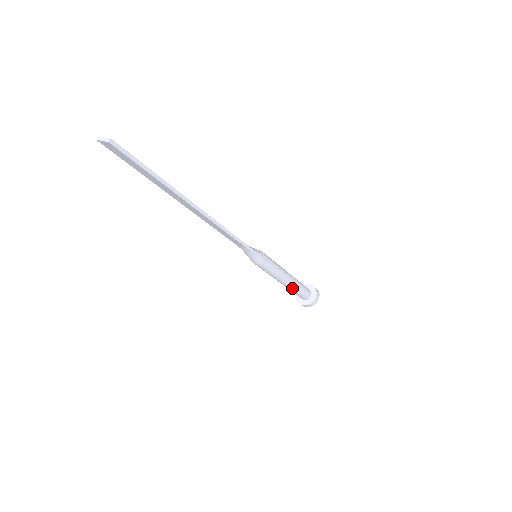
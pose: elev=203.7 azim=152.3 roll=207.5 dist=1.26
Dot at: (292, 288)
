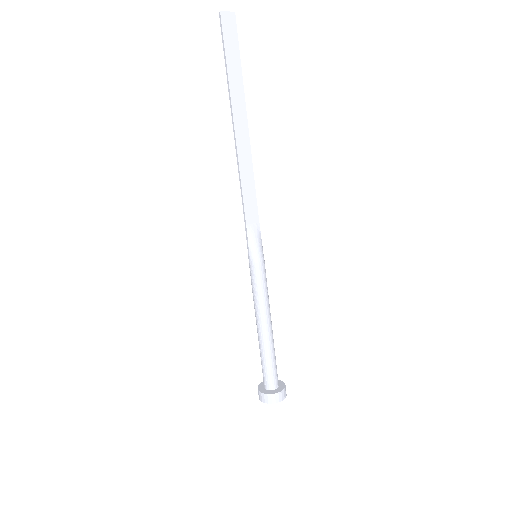
Dot at: (273, 344)
